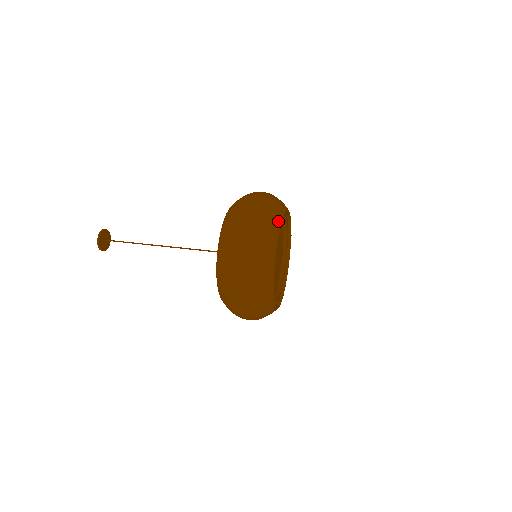
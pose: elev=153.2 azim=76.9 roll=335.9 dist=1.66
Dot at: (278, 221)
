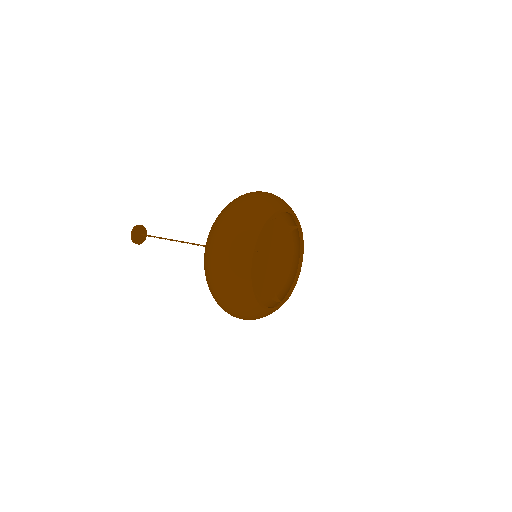
Dot at: (254, 236)
